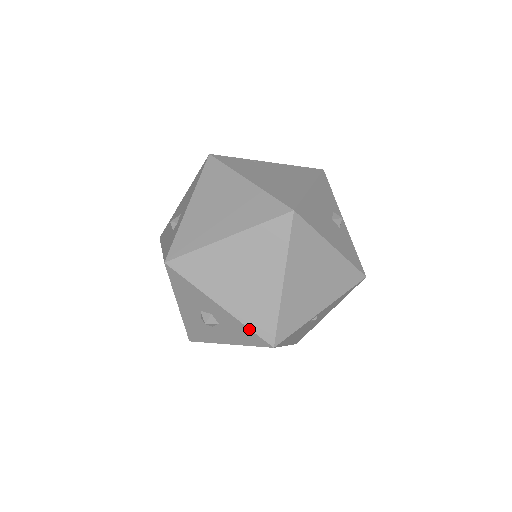
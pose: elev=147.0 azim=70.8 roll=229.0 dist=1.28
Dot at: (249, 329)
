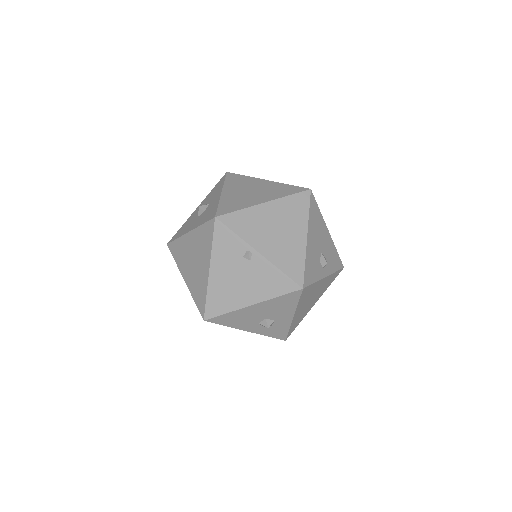
Dot at: (218, 206)
